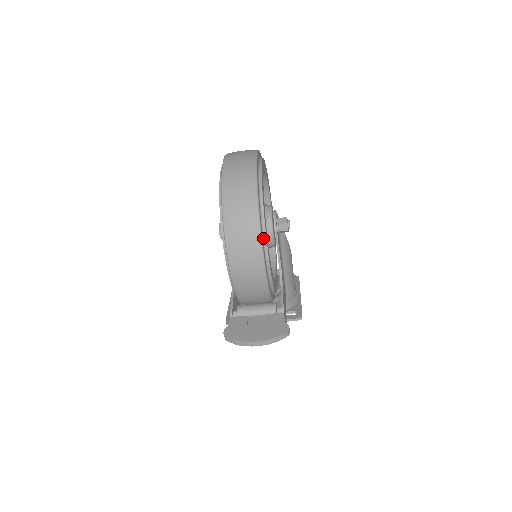
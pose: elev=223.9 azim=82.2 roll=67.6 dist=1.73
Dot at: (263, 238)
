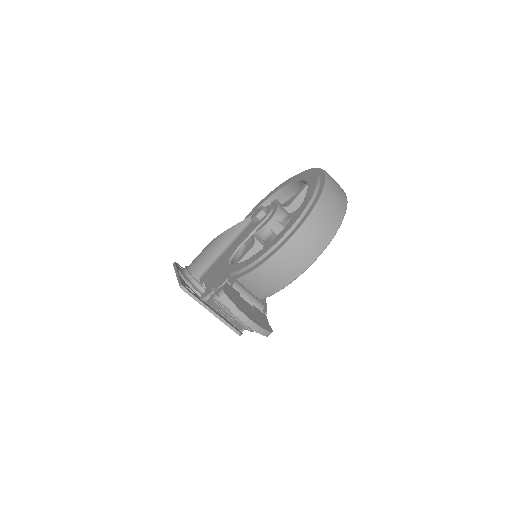
Dot at: occluded
